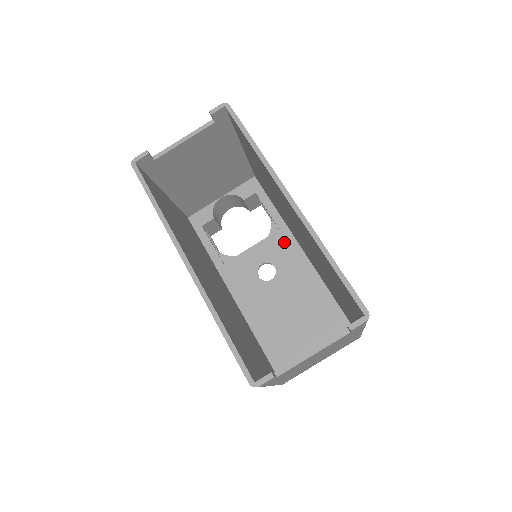
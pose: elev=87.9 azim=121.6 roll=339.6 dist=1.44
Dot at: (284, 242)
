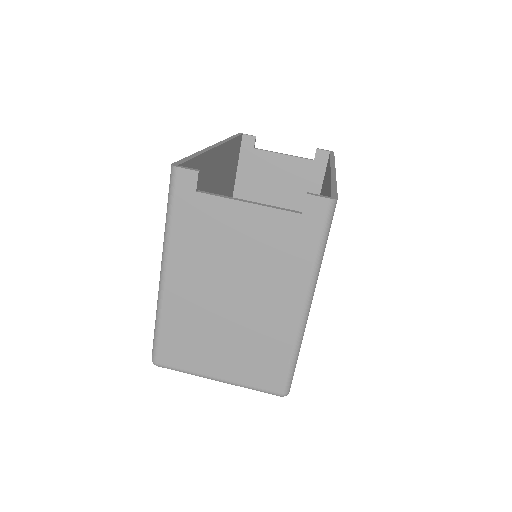
Dot at: occluded
